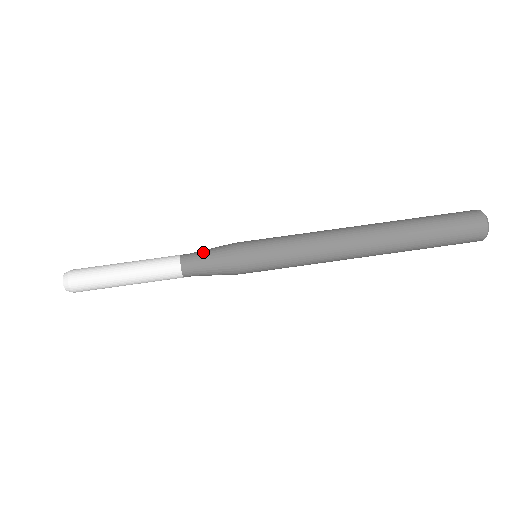
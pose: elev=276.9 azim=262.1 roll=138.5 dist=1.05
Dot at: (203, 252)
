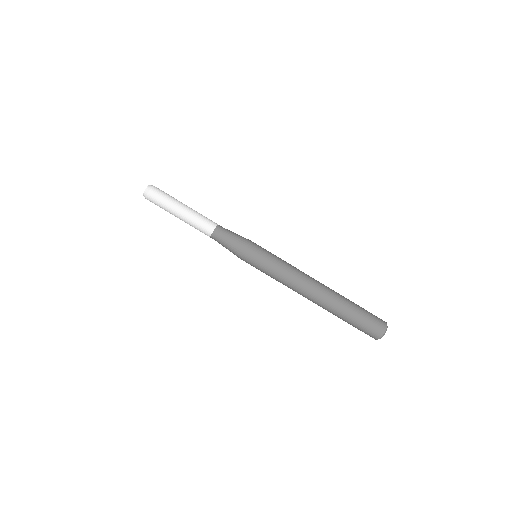
Dot at: (228, 238)
